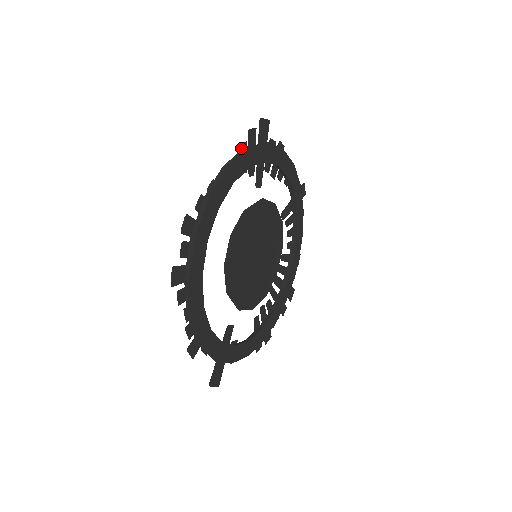
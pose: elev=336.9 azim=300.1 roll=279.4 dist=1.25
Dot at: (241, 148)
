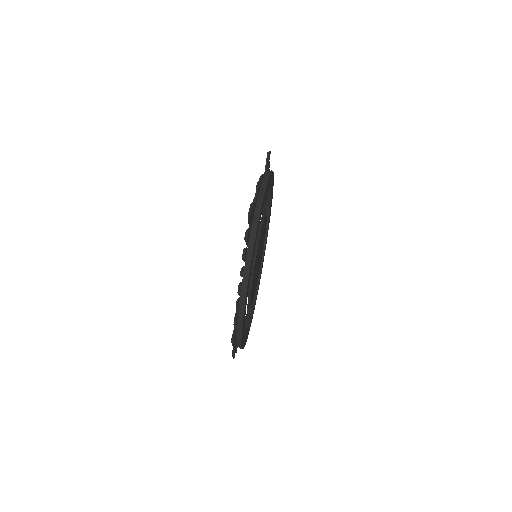
Dot at: (245, 257)
